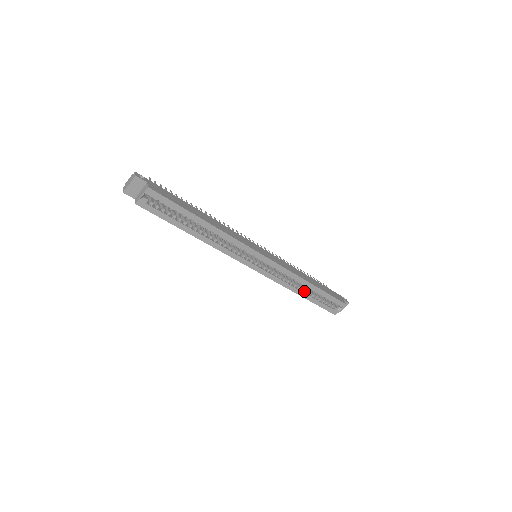
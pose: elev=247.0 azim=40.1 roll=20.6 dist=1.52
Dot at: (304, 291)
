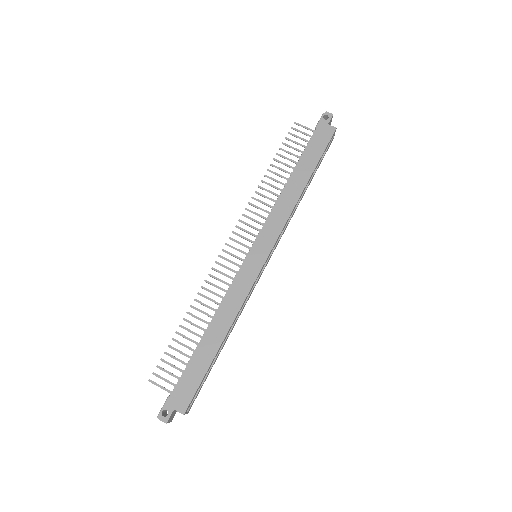
Dot at: occluded
